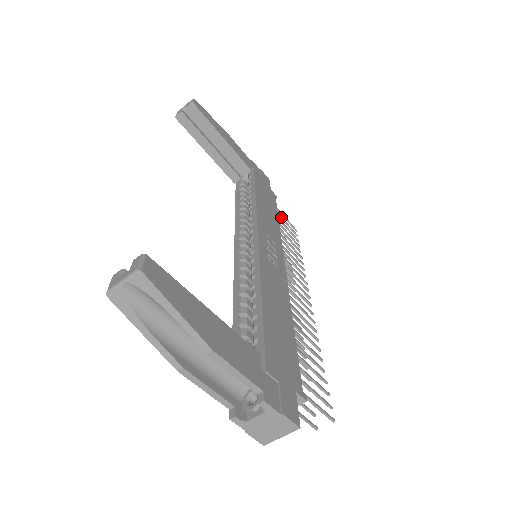
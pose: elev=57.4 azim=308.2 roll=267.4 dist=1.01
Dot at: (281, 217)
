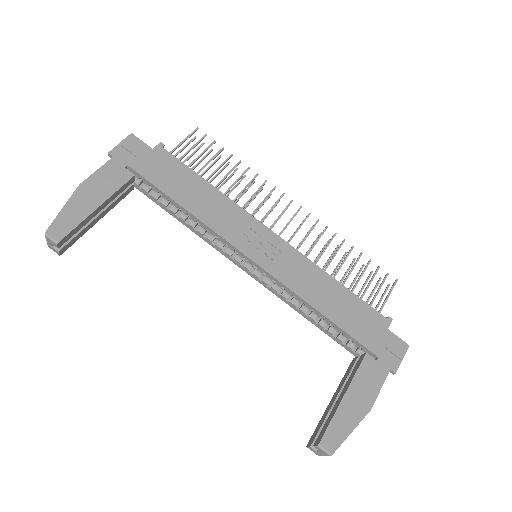
Dot at: (187, 153)
